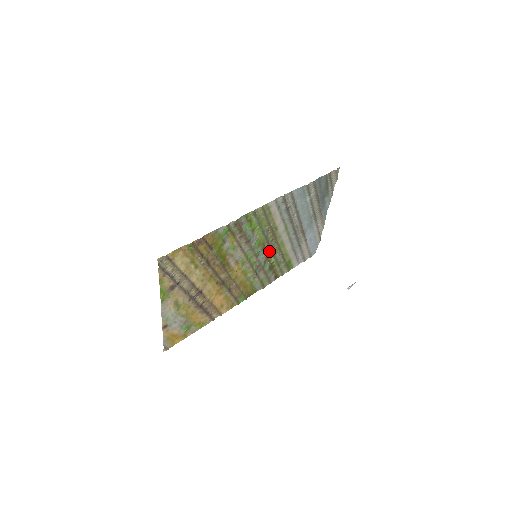
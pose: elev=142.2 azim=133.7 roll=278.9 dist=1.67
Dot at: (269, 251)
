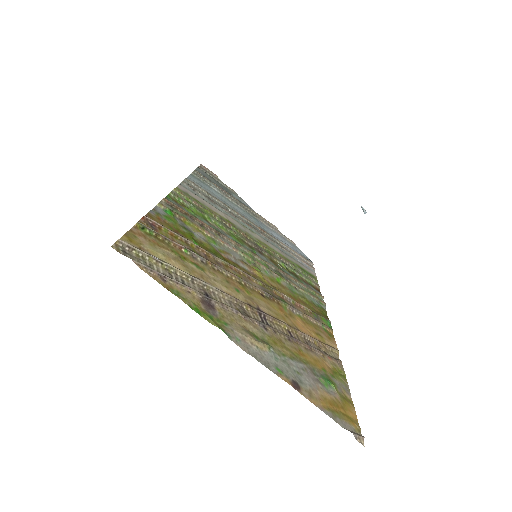
Dot at: (262, 253)
